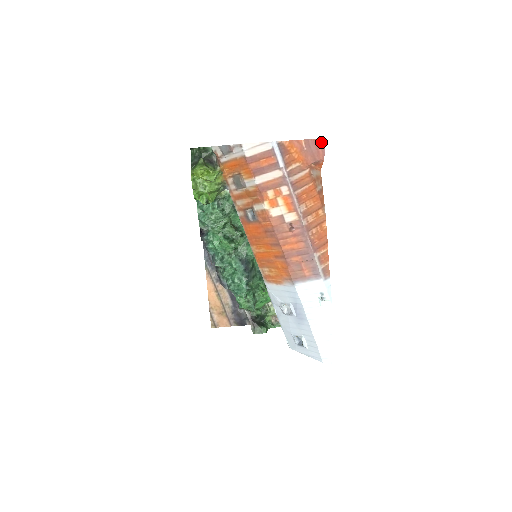
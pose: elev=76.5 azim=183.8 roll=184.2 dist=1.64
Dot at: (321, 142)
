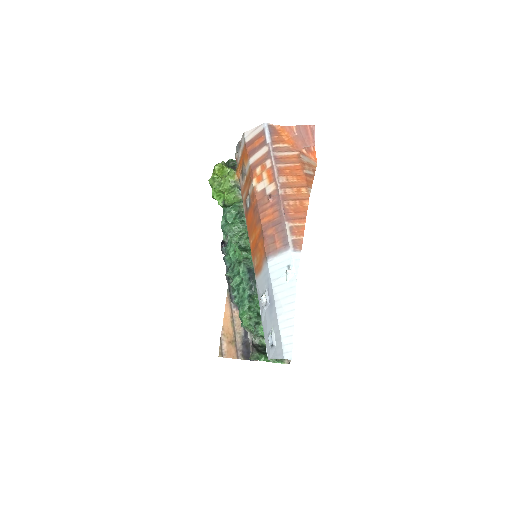
Dot at: (311, 128)
